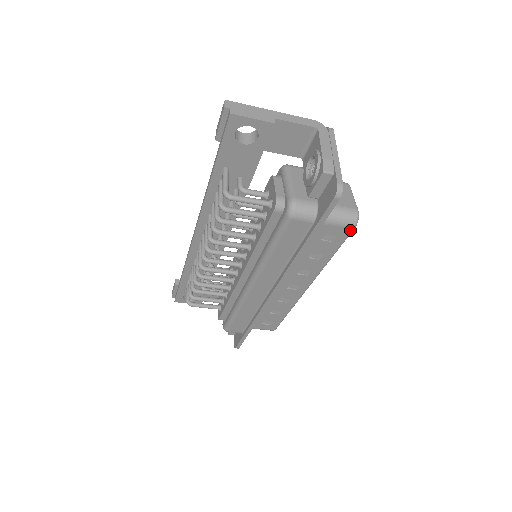
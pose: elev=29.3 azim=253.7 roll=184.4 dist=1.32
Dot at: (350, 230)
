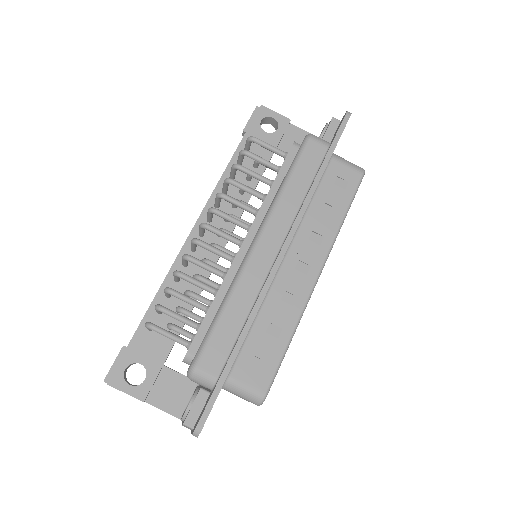
Dot at: (360, 176)
